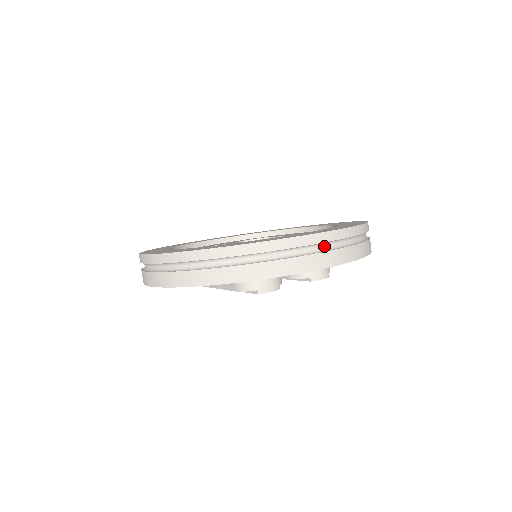
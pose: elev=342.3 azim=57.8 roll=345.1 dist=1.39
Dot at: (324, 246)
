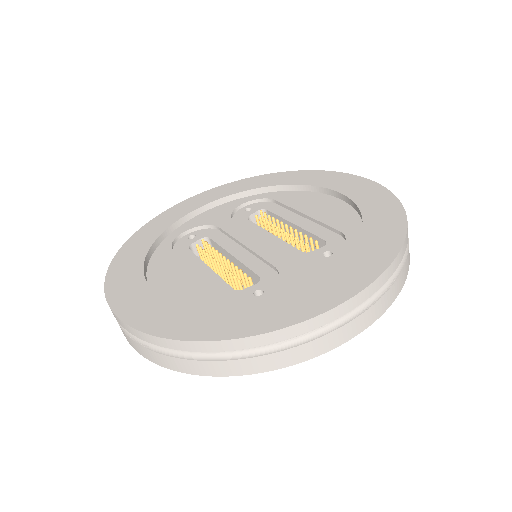
Dot at: (346, 312)
